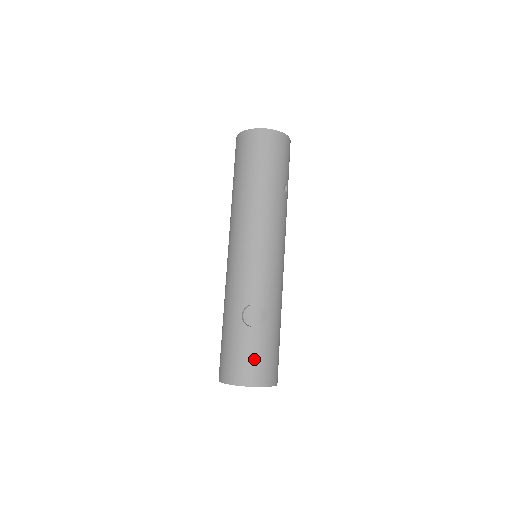
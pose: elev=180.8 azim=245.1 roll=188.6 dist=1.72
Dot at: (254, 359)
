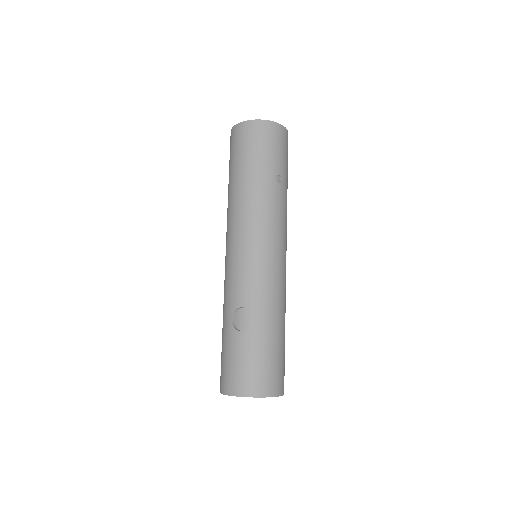
Dot at: (244, 366)
